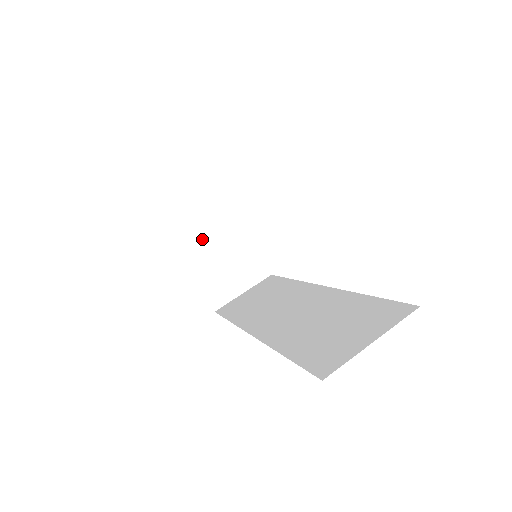
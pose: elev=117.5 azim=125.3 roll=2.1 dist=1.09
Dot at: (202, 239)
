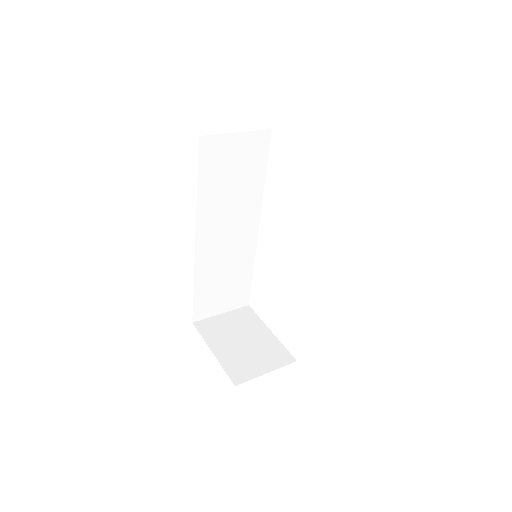
Dot at: (226, 331)
